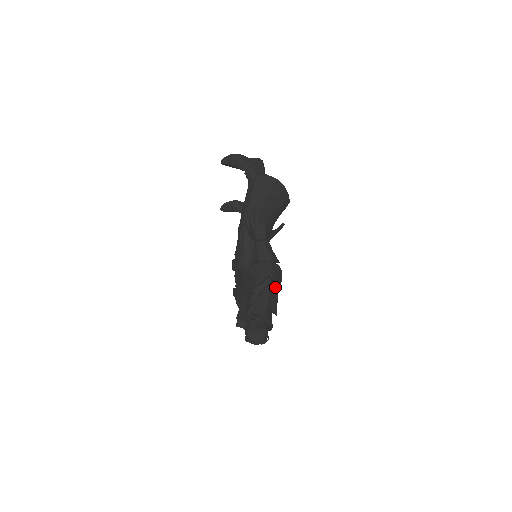
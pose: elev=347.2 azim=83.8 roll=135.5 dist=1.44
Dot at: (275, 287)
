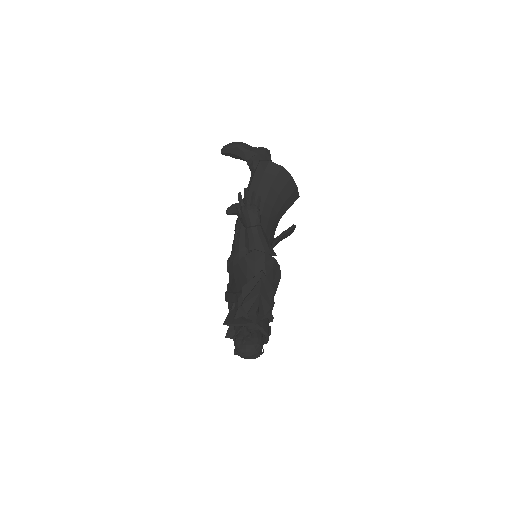
Dot at: (269, 285)
